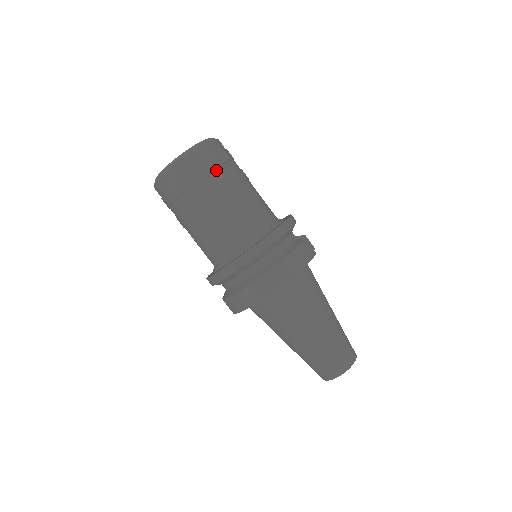
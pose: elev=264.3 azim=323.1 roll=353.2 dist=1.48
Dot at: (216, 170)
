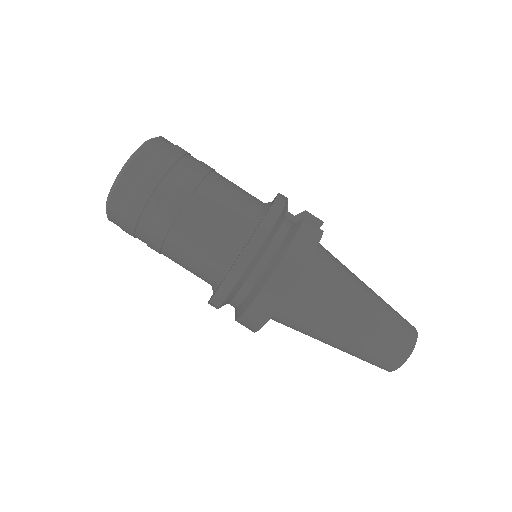
Dot at: (165, 178)
